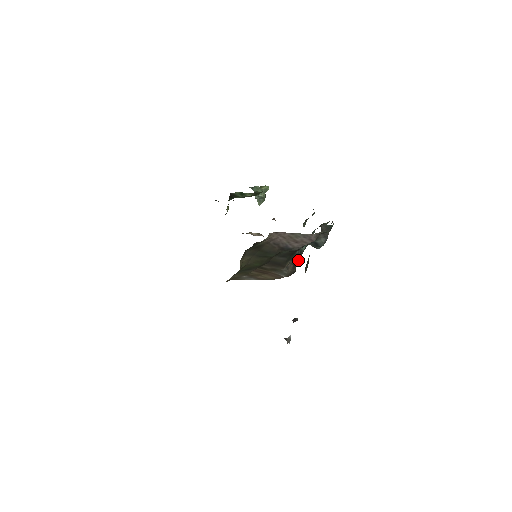
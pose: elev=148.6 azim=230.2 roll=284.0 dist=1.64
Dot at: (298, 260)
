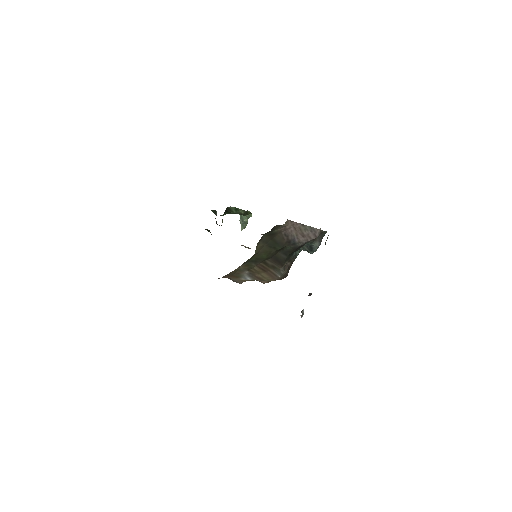
Dot at: (291, 265)
